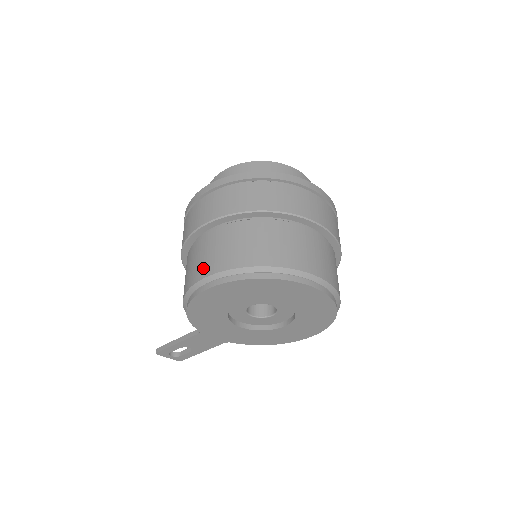
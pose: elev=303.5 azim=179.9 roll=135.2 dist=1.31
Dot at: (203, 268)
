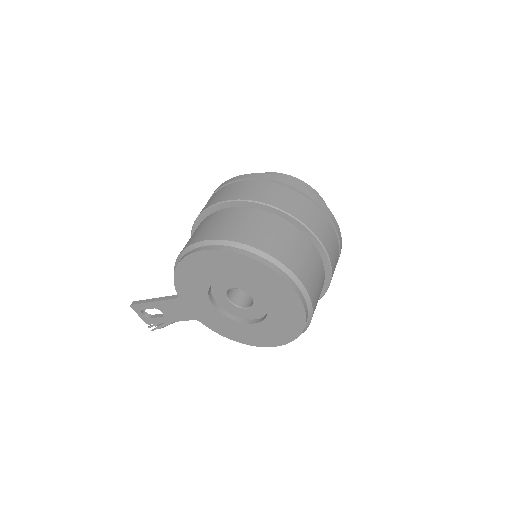
Dot at: (207, 233)
